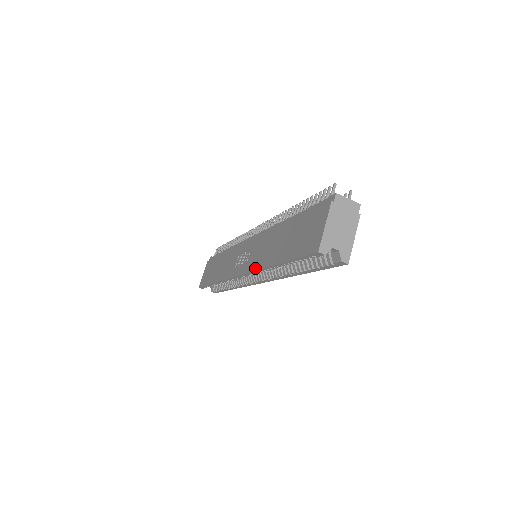
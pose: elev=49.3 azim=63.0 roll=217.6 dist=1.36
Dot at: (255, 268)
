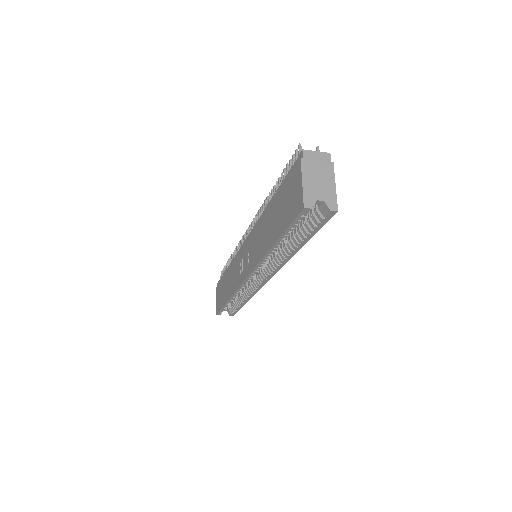
Dot at: (256, 262)
